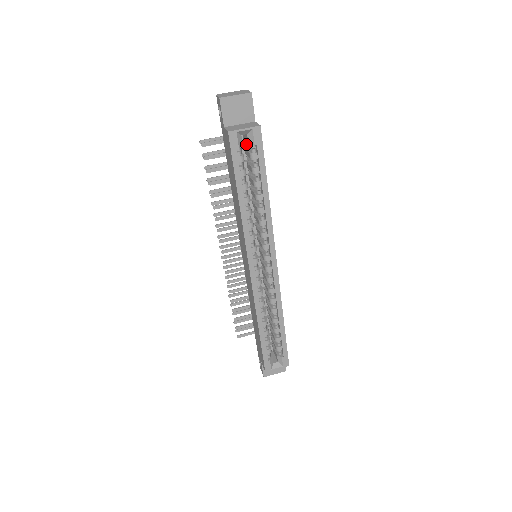
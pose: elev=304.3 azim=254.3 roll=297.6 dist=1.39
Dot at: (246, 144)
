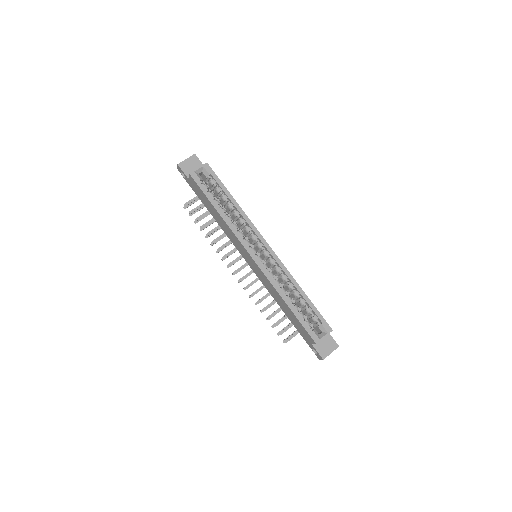
Dot at: (206, 181)
